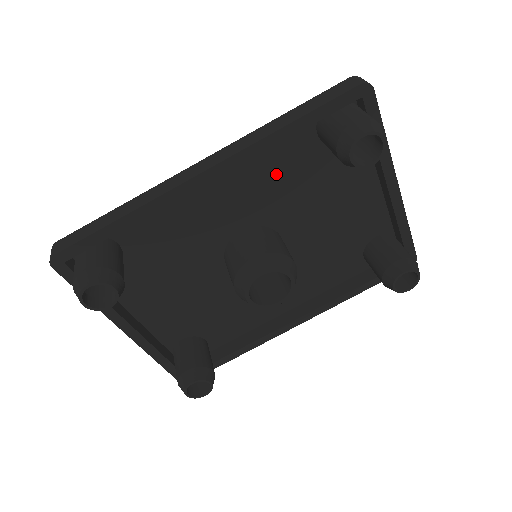
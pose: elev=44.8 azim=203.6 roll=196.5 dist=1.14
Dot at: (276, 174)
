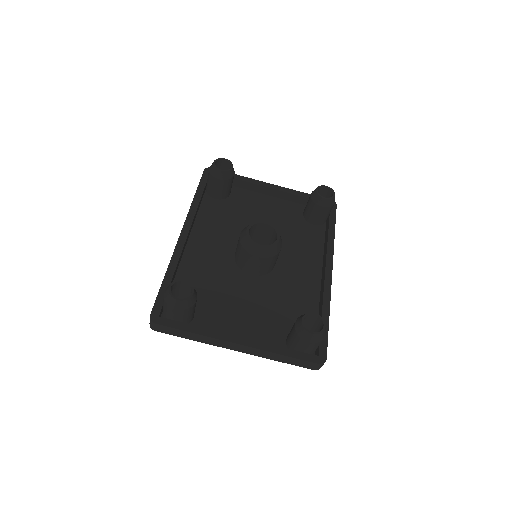
Dot at: (218, 222)
